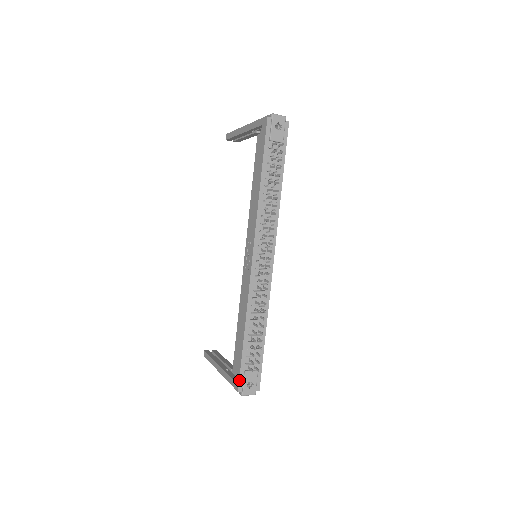
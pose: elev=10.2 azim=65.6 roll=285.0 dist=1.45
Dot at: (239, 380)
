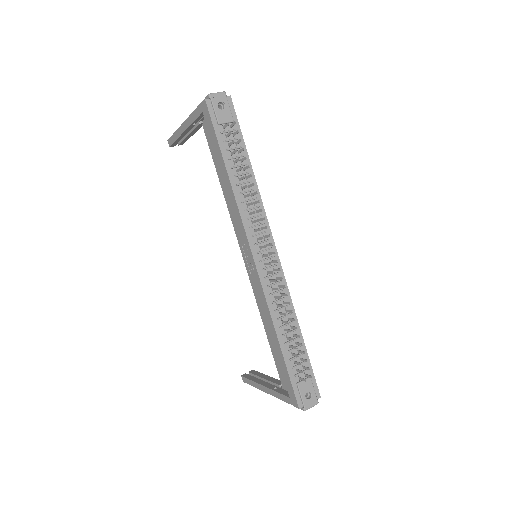
Dot at: (295, 396)
